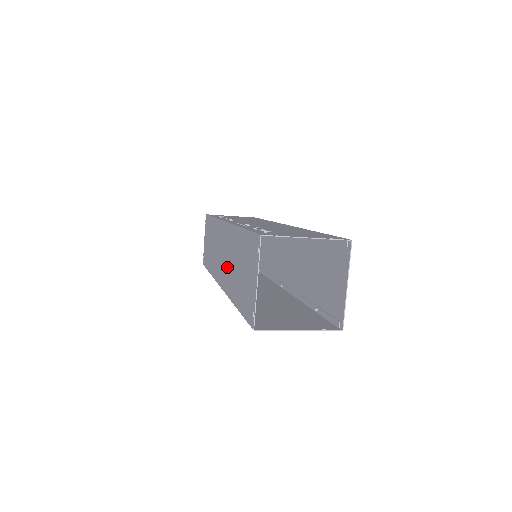
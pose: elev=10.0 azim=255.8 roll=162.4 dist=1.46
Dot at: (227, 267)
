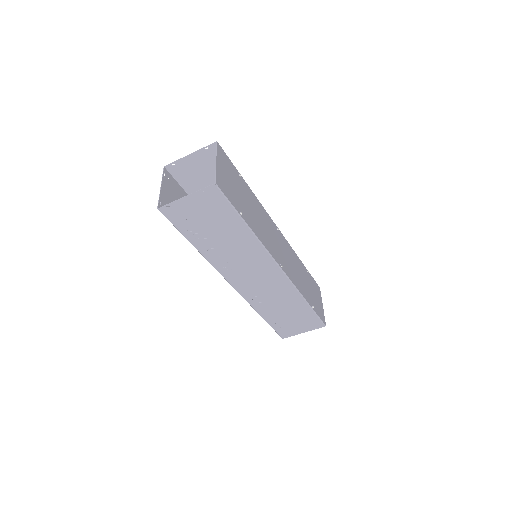
Dot at: occluded
